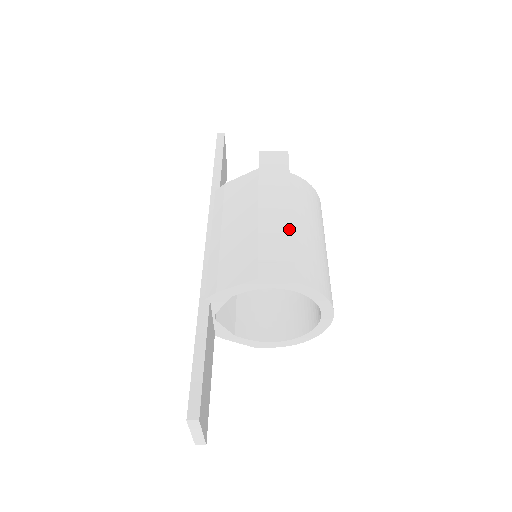
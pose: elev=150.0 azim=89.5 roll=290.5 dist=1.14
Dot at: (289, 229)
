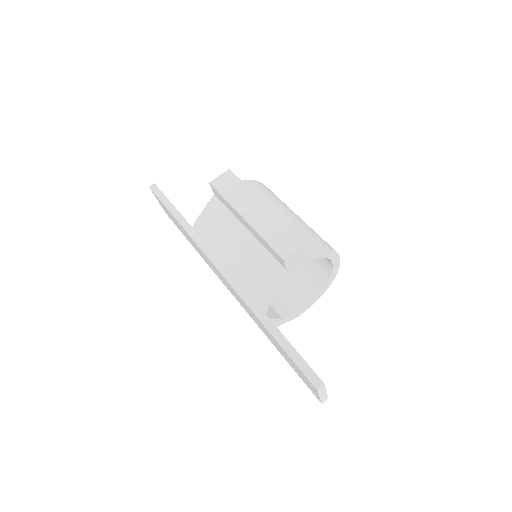
Dot at: (282, 223)
